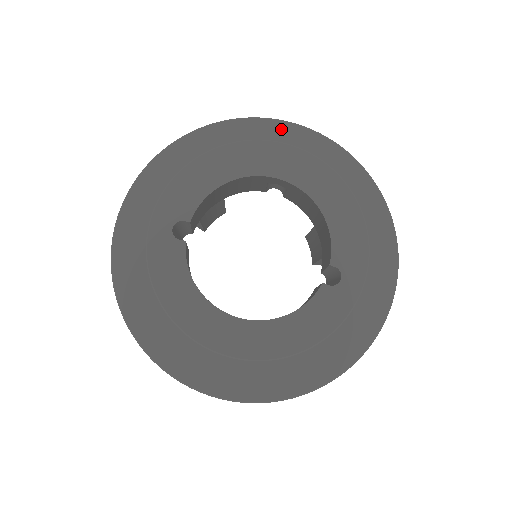
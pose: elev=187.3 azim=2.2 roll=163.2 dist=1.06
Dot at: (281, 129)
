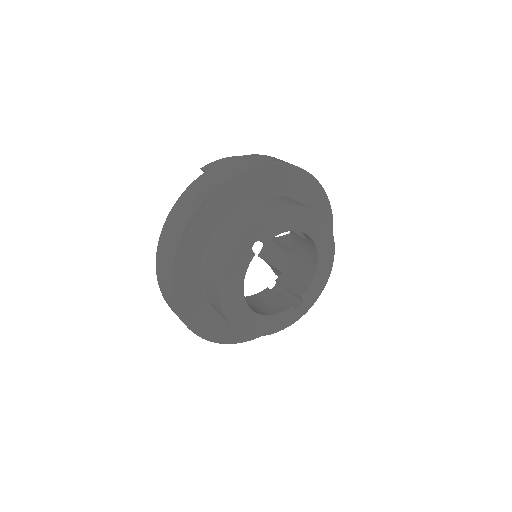
Dot at: (319, 193)
